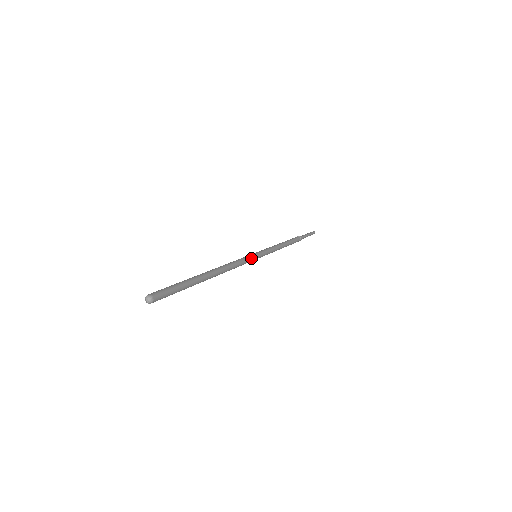
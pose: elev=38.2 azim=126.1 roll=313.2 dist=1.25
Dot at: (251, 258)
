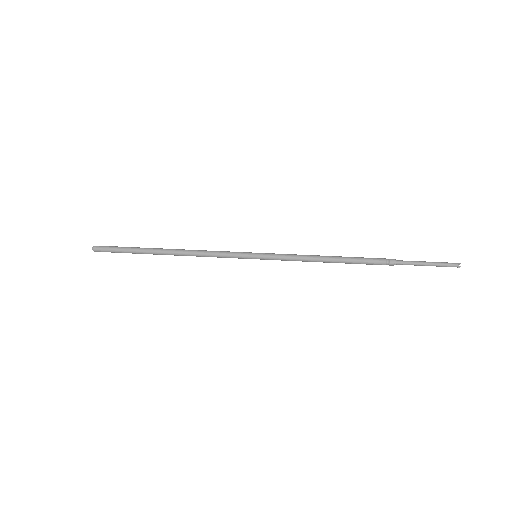
Dot at: (239, 253)
